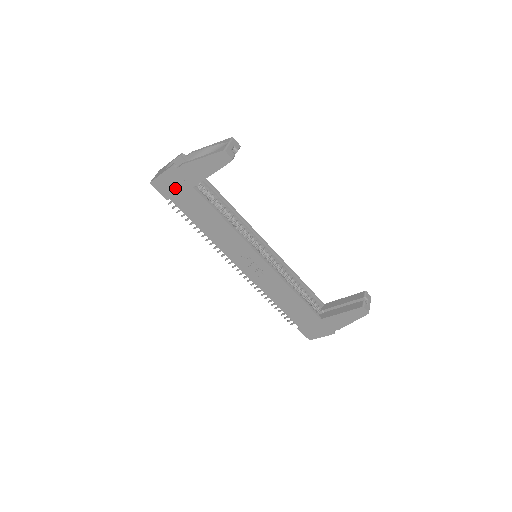
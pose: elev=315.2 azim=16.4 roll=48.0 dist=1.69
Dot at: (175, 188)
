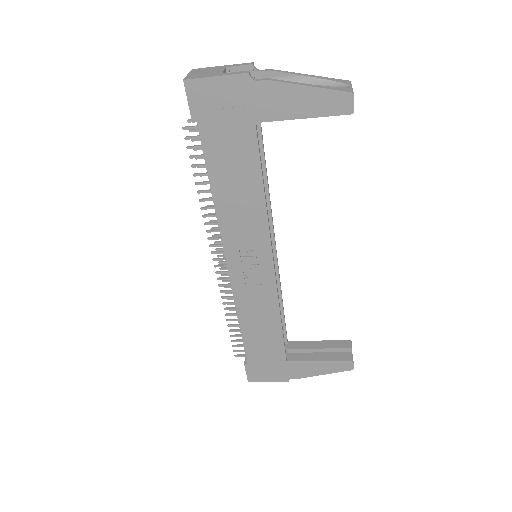
Dot at: (223, 110)
